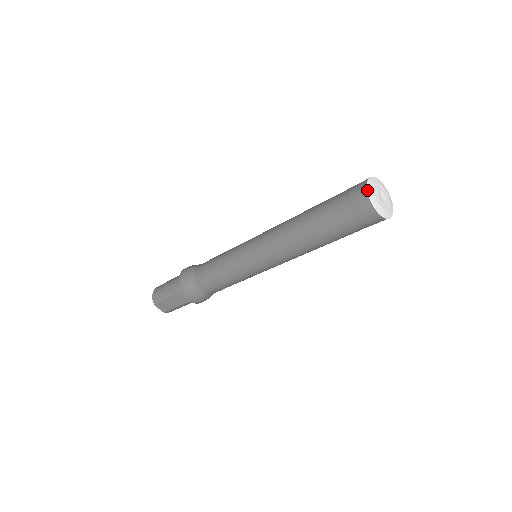
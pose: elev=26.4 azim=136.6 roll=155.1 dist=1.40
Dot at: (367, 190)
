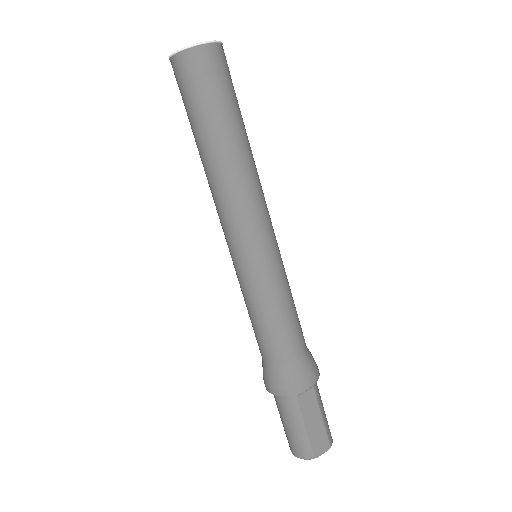
Dot at: (178, 51)
